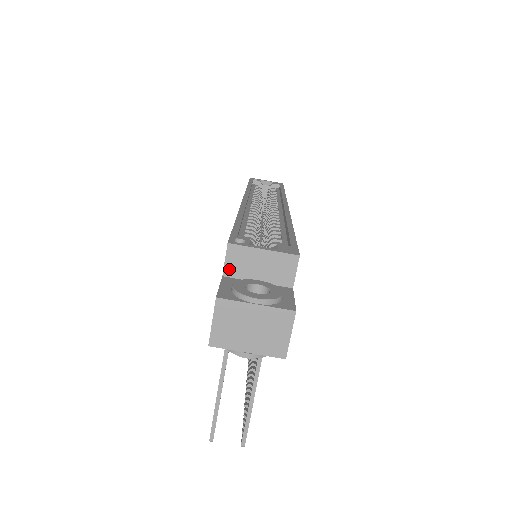
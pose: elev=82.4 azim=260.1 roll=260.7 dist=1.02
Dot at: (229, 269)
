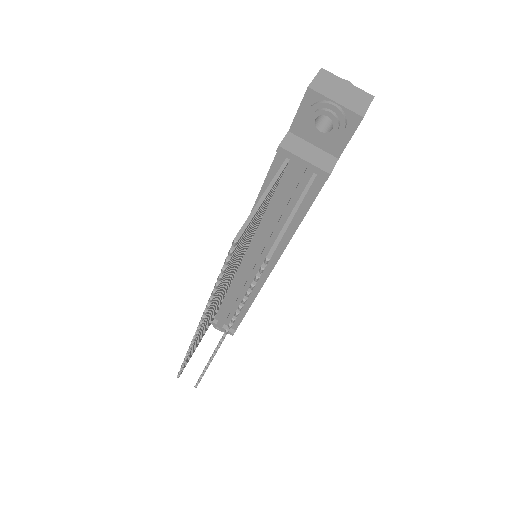
Dot at: occluded
